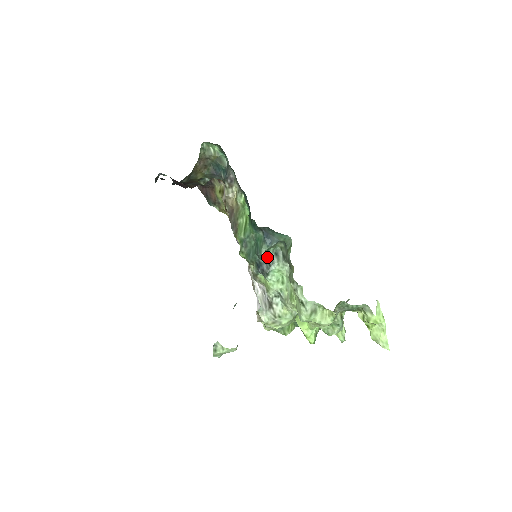
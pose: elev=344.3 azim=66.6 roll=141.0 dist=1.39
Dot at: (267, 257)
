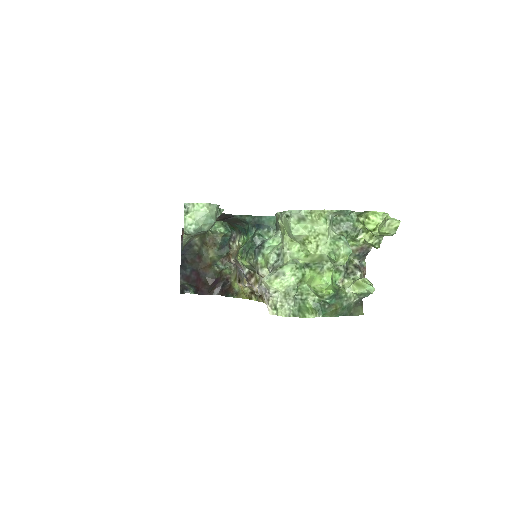
Dot at: (262, 241)
